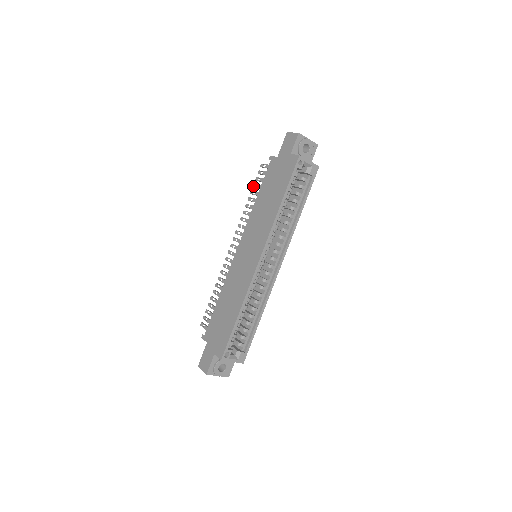
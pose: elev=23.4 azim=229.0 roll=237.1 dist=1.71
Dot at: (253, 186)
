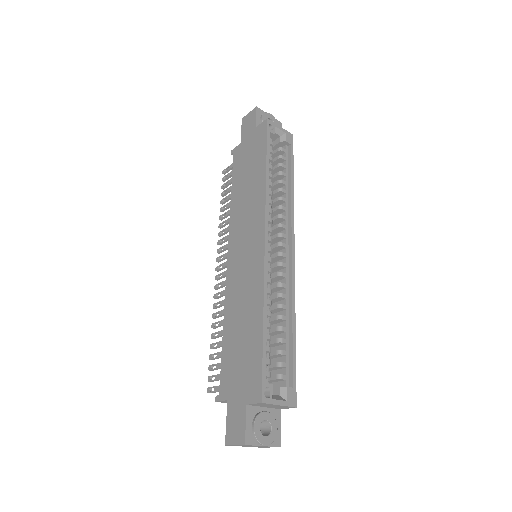
Dot at: (221, 195)
